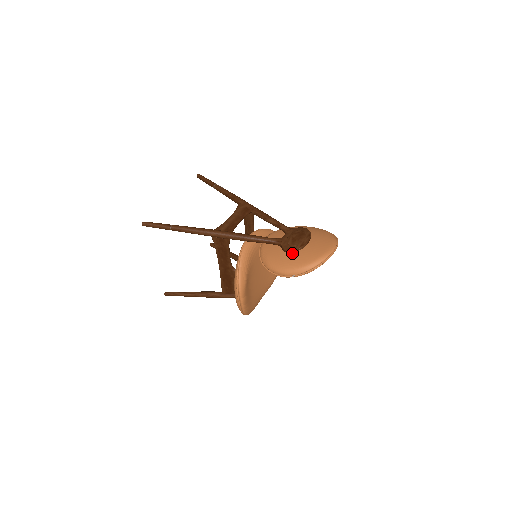
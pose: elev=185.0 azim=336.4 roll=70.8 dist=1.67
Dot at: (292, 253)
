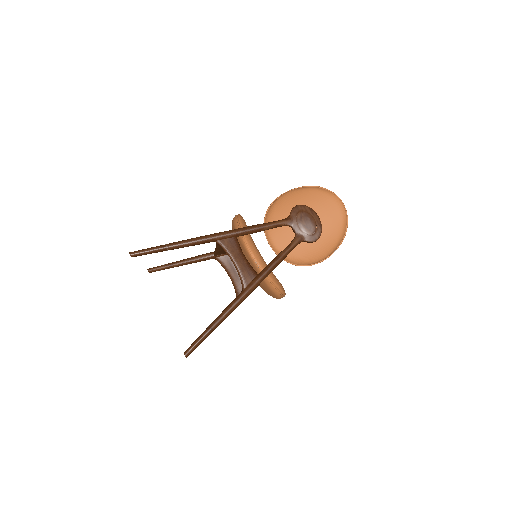
Dot at: (318, 238)
